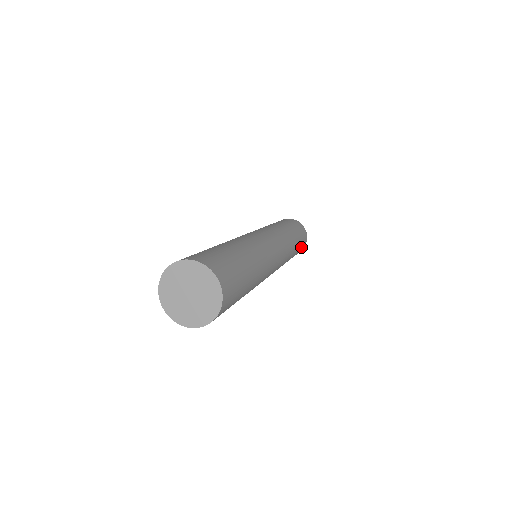
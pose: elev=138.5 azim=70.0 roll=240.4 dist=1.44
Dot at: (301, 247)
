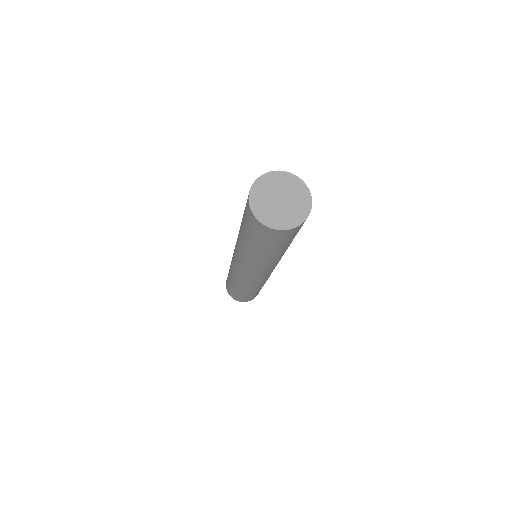
Dot at: occluded
